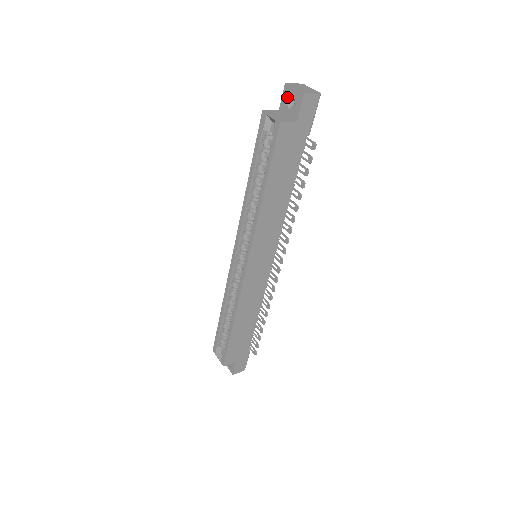
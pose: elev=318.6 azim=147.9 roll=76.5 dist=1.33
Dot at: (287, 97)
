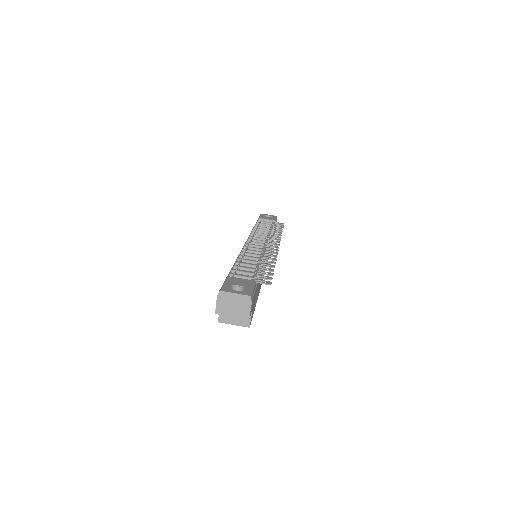
Dot at: occluded
